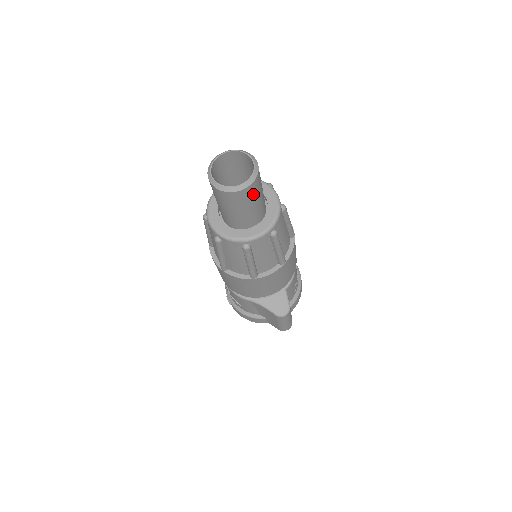
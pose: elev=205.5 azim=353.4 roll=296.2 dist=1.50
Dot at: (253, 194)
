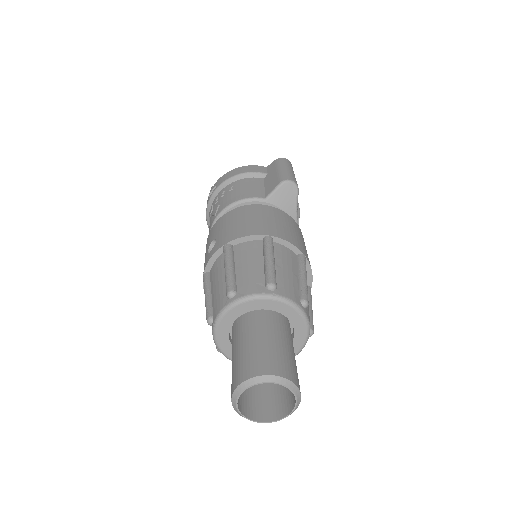
Dot at: (257, 402)
